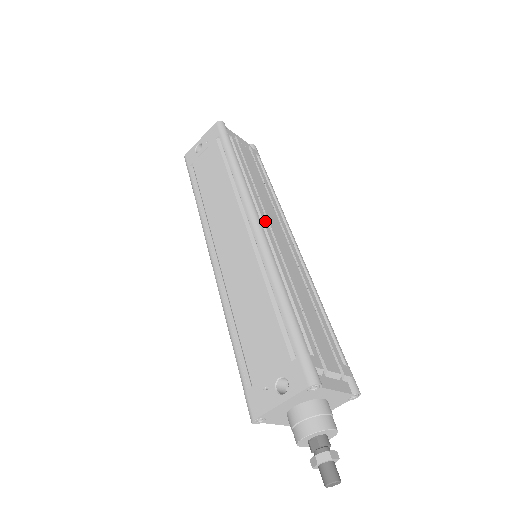
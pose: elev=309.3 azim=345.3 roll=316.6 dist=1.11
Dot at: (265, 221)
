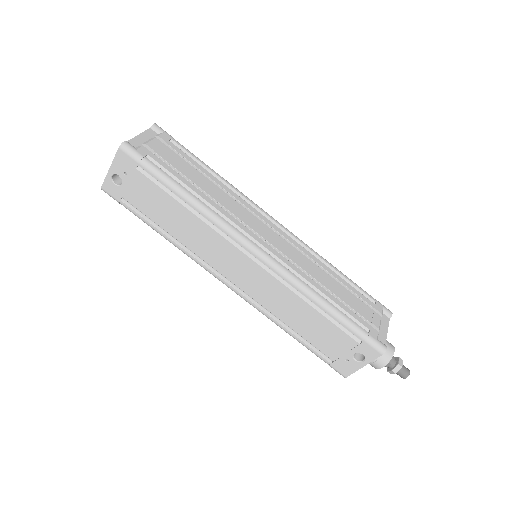
Dot at: (258, 239)
